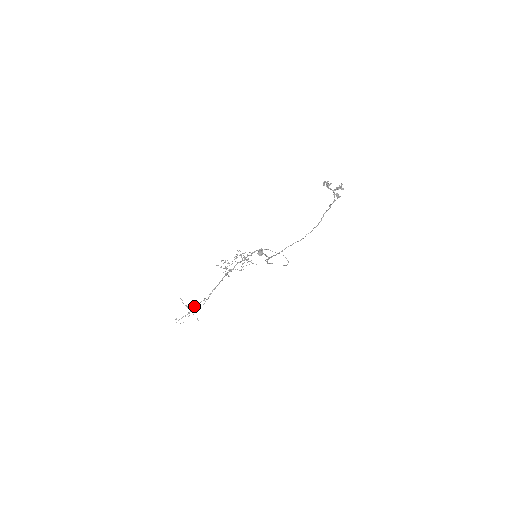
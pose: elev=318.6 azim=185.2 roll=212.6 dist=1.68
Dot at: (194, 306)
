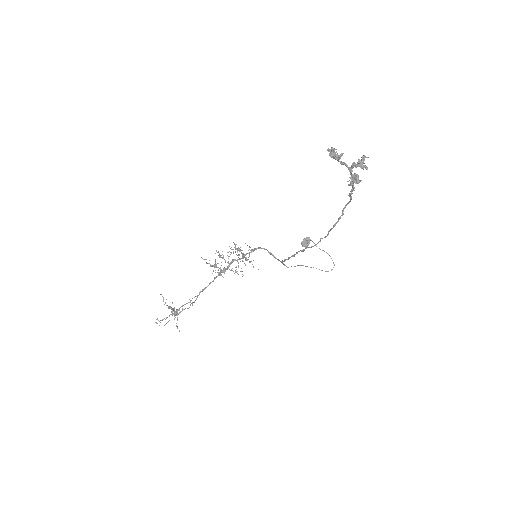
Dot at: (174, 309)
